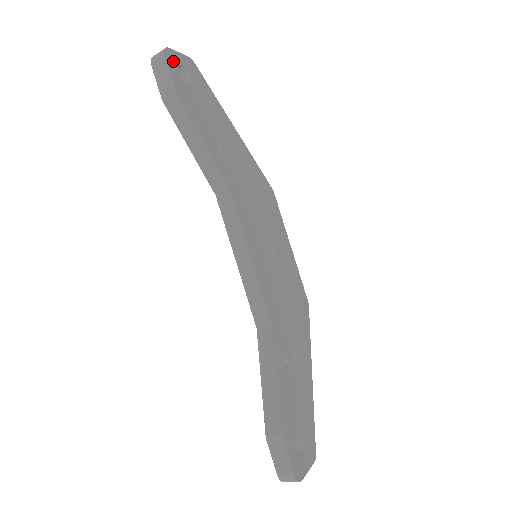
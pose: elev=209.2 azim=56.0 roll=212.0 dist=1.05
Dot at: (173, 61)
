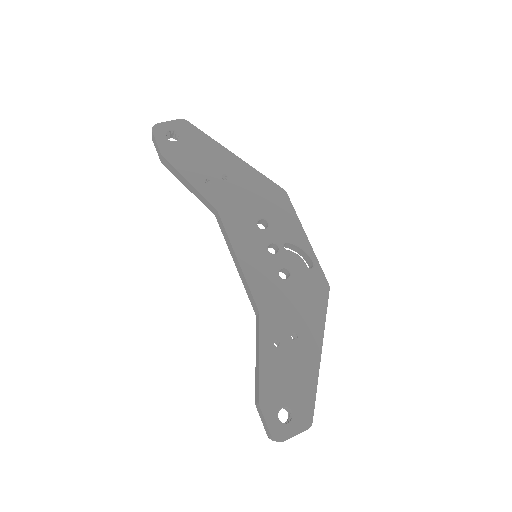
Dot at: (161, 131)
